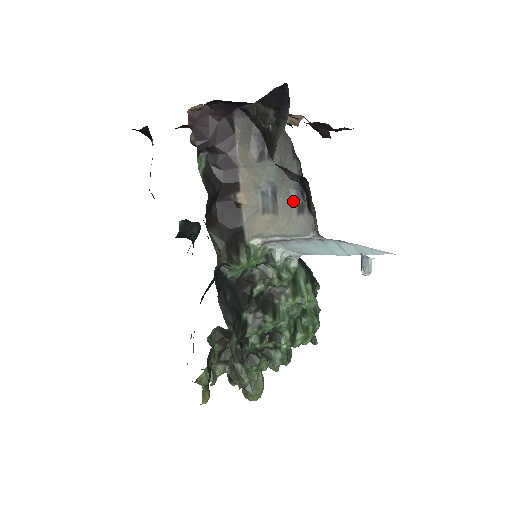
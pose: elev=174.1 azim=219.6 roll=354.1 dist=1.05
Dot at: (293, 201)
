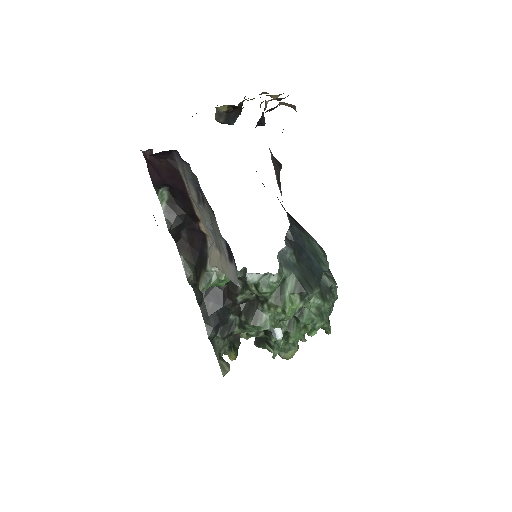
Dot at: (224, 249)
